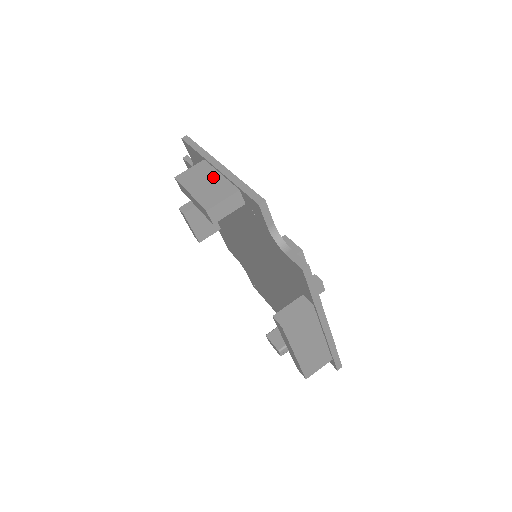
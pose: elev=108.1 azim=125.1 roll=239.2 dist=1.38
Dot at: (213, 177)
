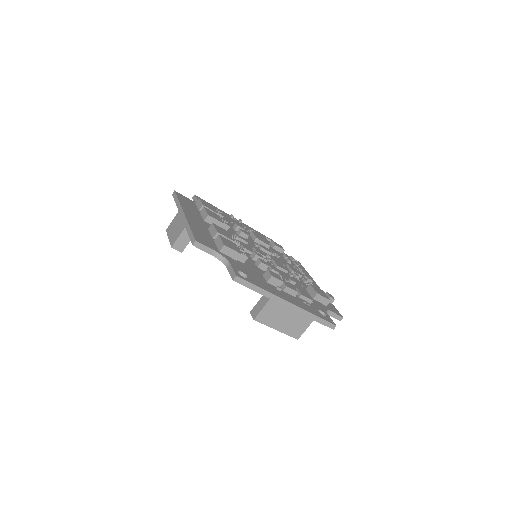
Dot at: (289, 314)
